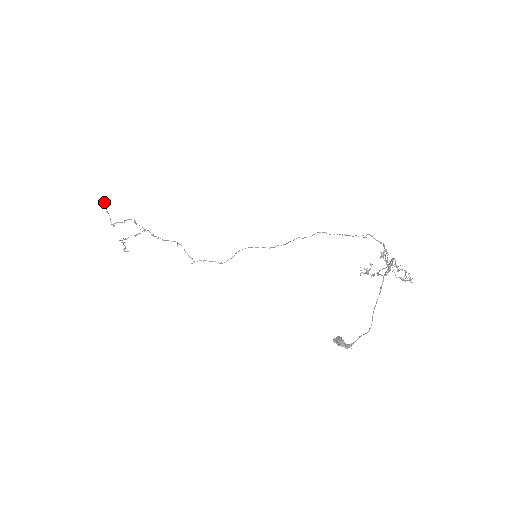
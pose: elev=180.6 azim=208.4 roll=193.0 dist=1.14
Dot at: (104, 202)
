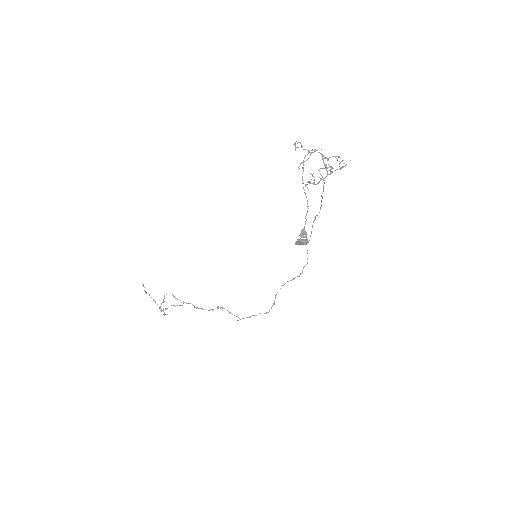
Dot at: (144, 287)
